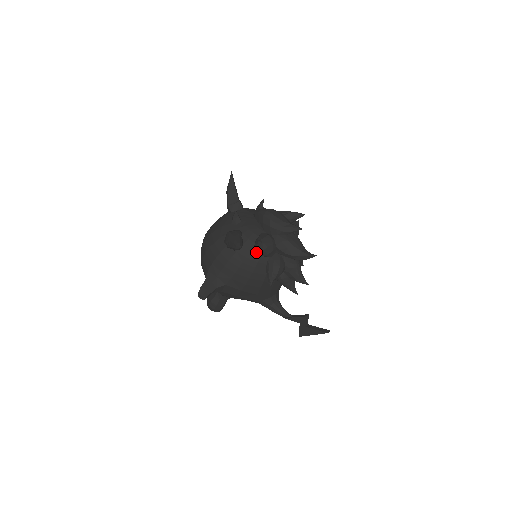
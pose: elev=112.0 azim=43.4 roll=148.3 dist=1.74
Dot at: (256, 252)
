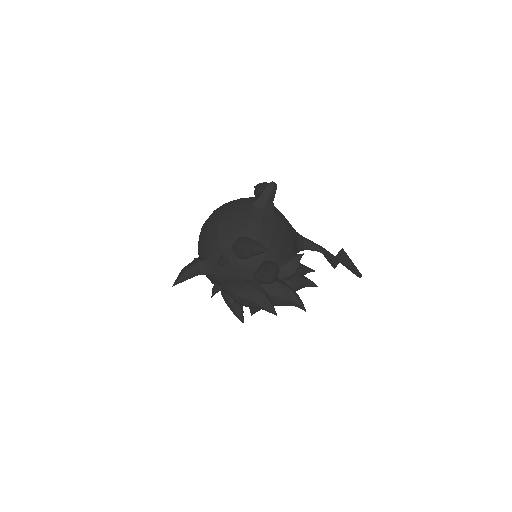
Dot at: occluded
